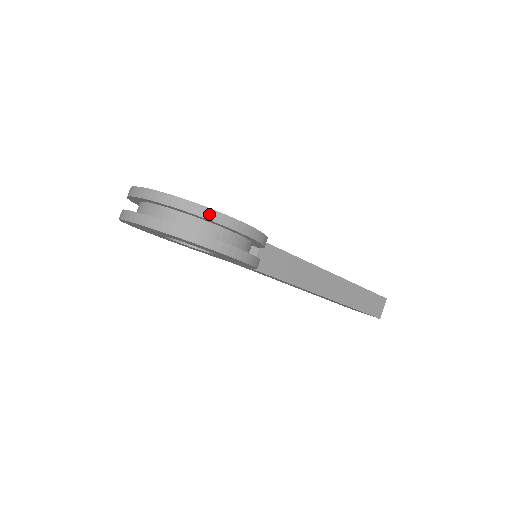
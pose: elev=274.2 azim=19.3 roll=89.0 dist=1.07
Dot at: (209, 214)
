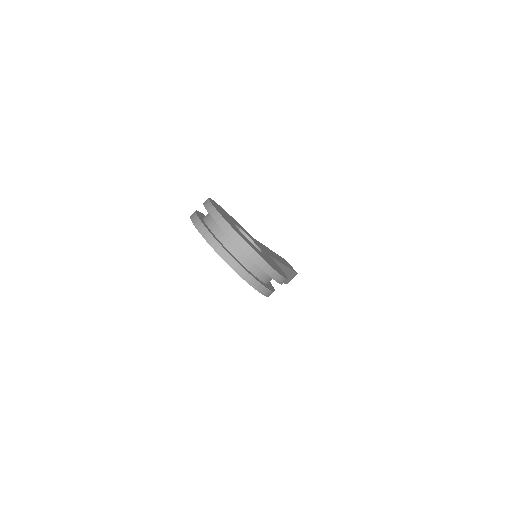
Dot at: (273, 274)
